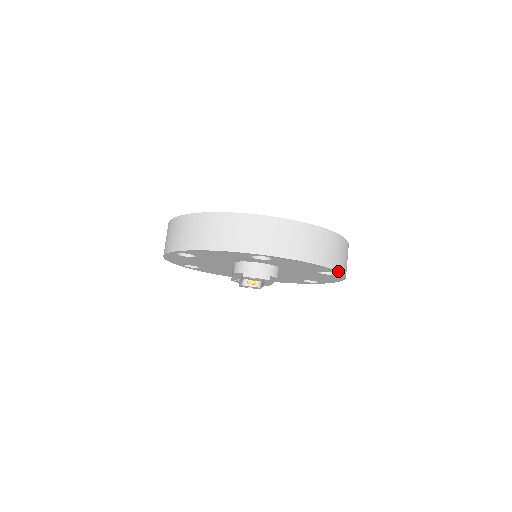
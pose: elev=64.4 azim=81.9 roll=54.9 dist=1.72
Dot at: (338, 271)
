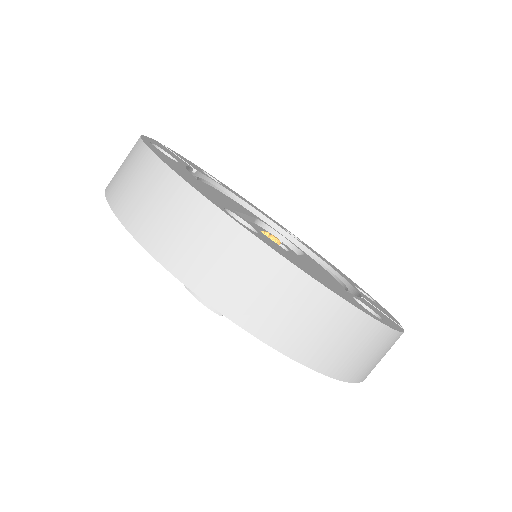
Dot at: (332, 377)
